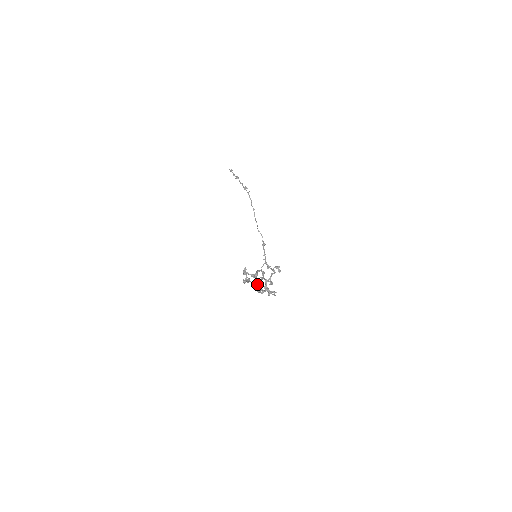
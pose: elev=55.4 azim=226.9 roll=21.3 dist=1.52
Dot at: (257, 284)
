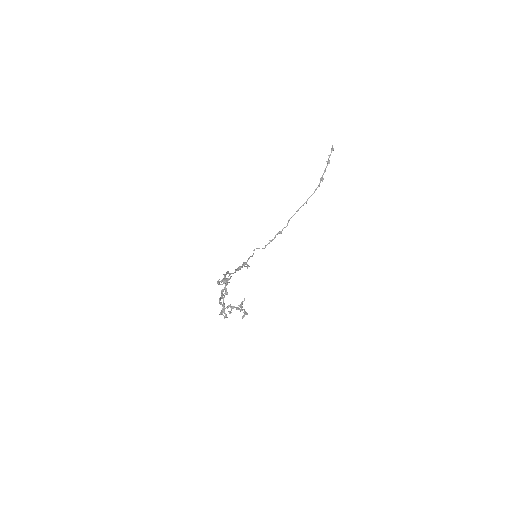
Dot at: occluded
